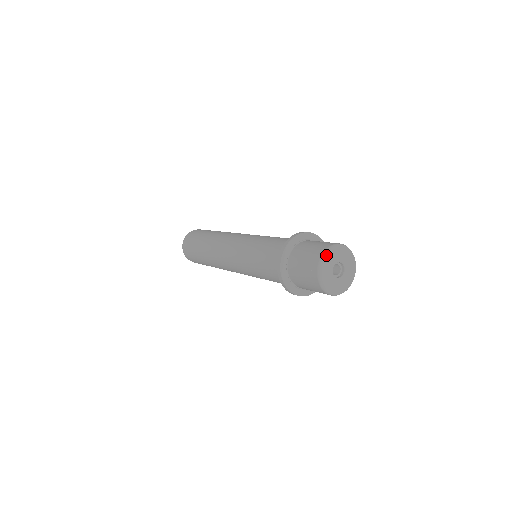
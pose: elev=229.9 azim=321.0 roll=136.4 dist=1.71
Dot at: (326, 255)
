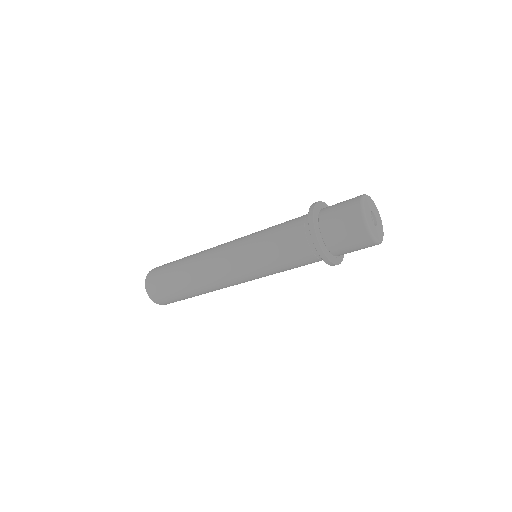
Dot at: (364, 204)
